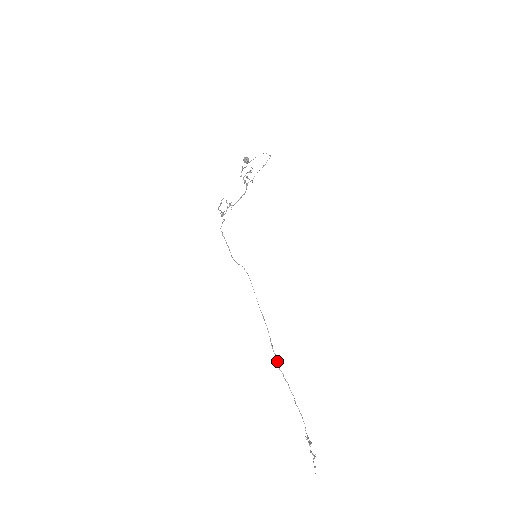
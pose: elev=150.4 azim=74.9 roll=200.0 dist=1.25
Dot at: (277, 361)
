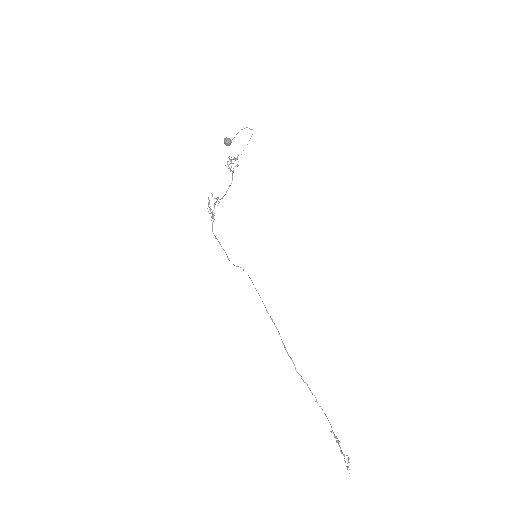
Dot at: occluded
